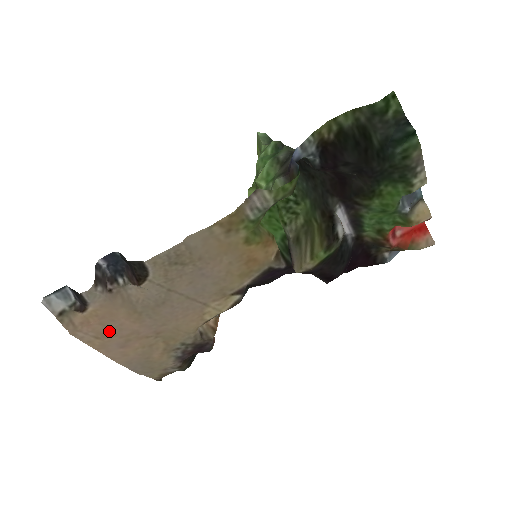
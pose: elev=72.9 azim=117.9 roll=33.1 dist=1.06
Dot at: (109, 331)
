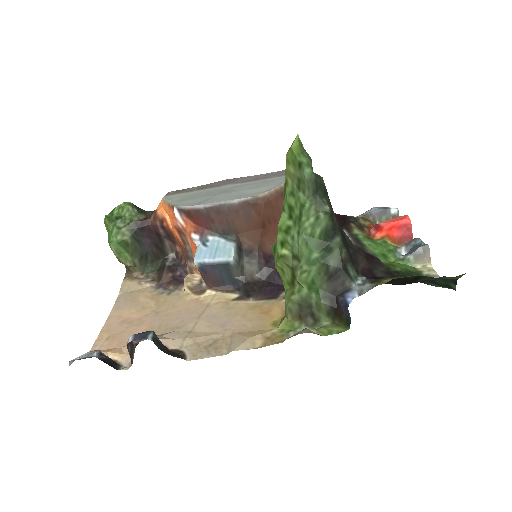
Dot at: (121, 336)
